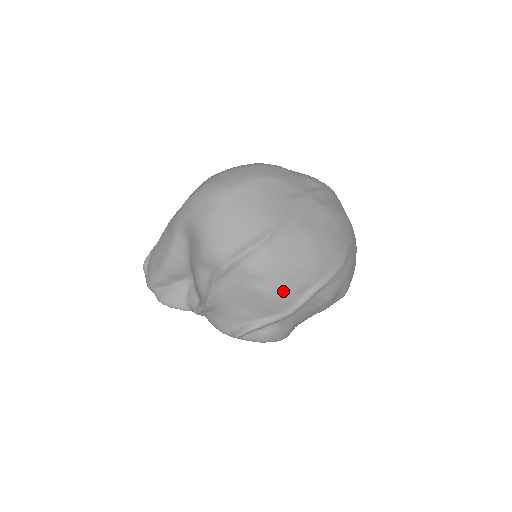
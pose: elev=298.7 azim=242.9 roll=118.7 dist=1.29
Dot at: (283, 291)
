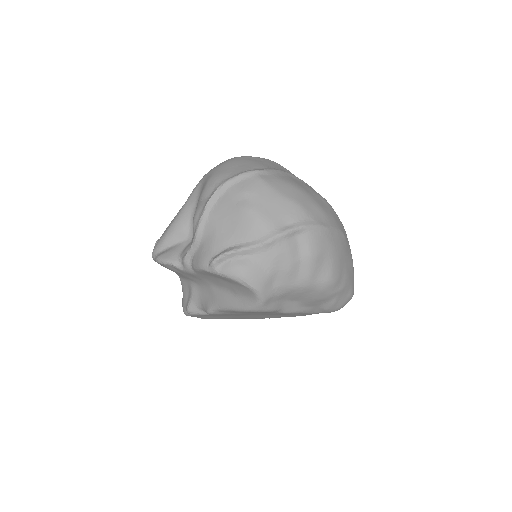
Dot at: (265, 213)
